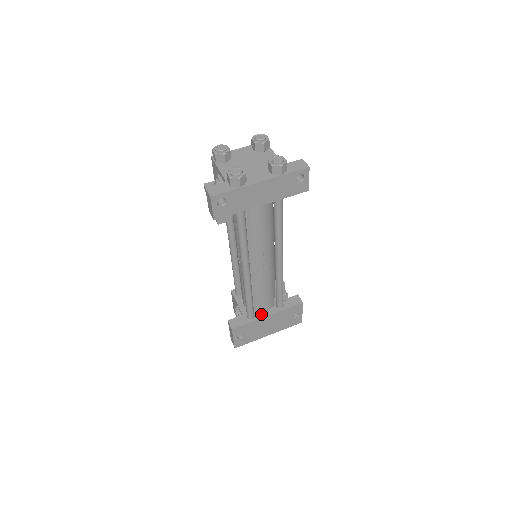
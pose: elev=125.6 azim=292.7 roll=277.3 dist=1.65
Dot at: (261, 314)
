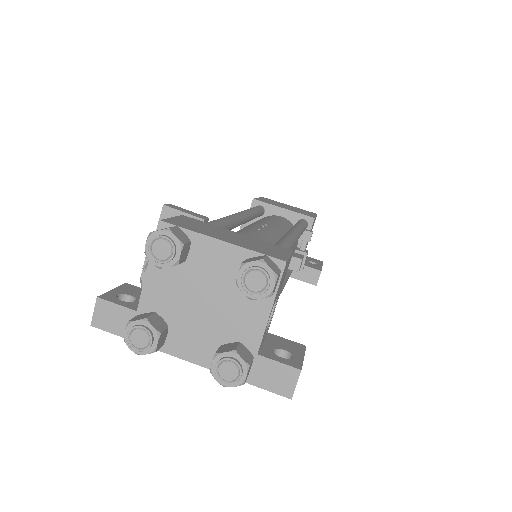
Dot at: occluded
